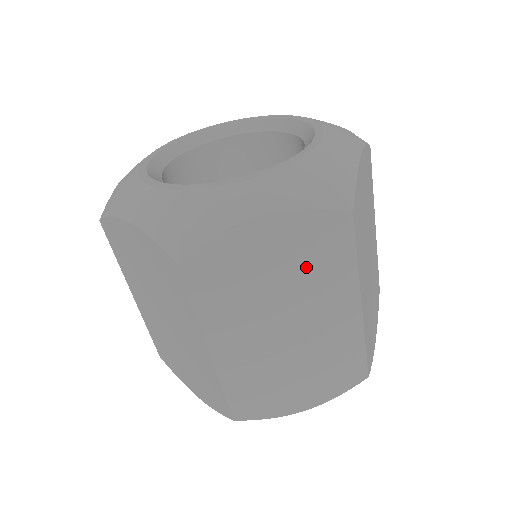
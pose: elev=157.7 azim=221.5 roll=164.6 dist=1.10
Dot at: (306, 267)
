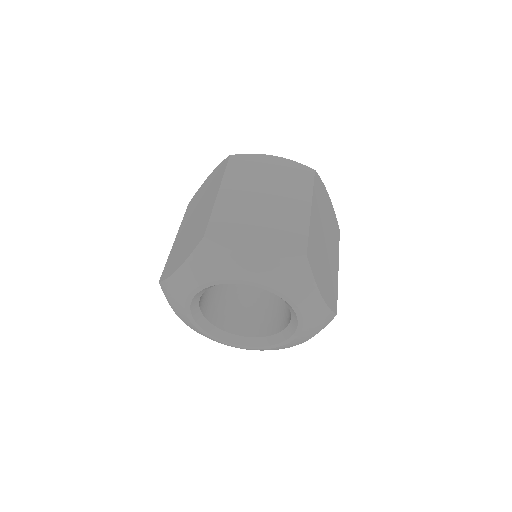
Dot at: occluded
